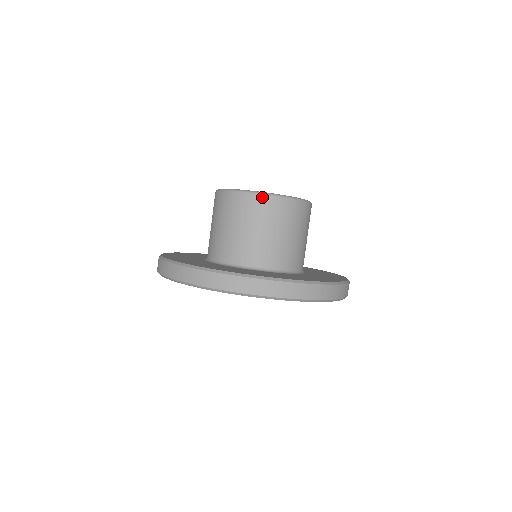
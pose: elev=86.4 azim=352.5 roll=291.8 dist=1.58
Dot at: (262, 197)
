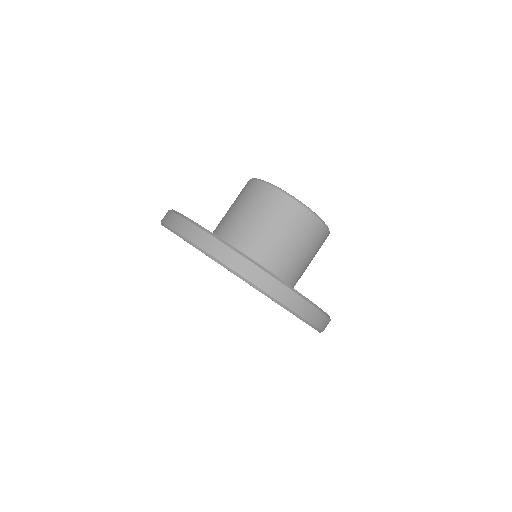
Dot at: (291, 200)
